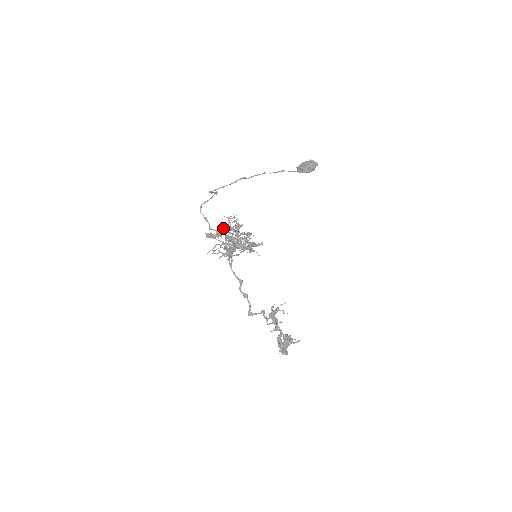
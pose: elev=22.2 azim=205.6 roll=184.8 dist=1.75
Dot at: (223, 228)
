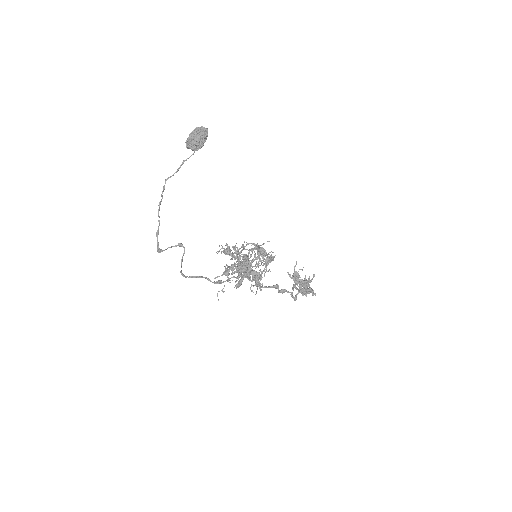
Dot at: (243, 265)
